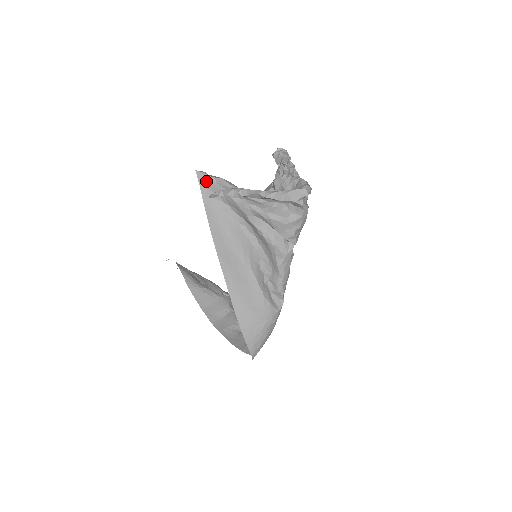
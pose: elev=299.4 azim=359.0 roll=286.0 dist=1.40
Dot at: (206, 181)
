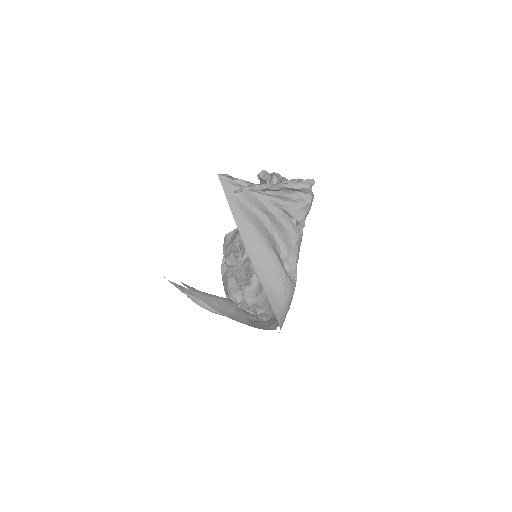
Dot at: (228, 182)
